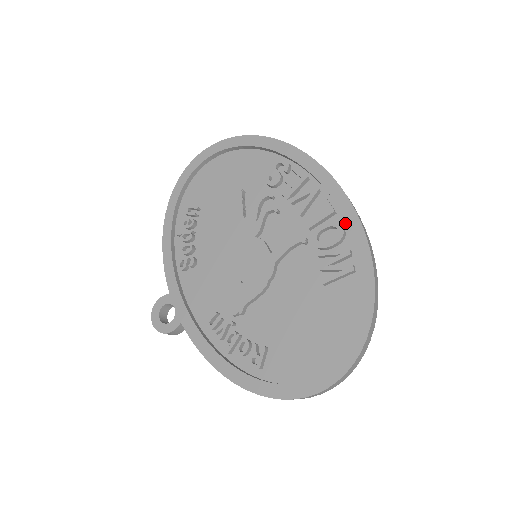
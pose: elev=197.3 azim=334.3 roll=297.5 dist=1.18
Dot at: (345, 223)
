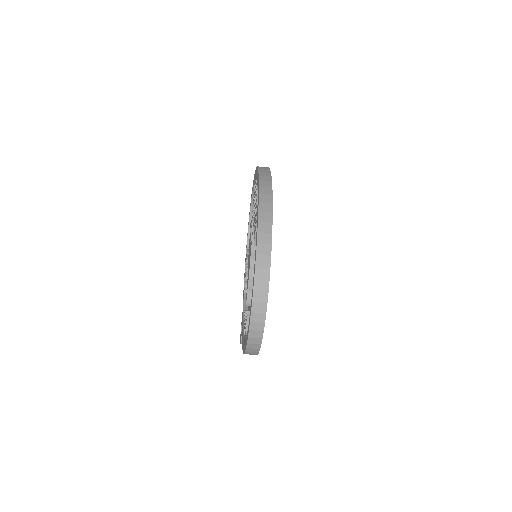
Dot at: occluded
